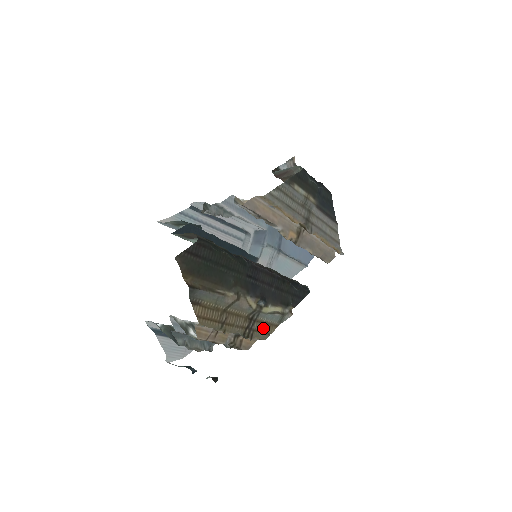
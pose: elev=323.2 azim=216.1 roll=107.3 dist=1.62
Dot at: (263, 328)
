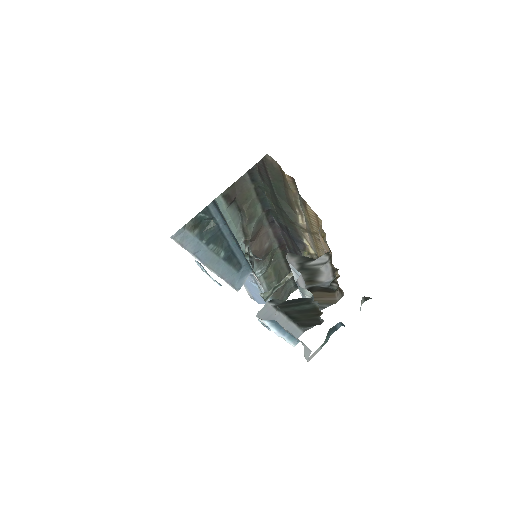
Dot at: occluded
